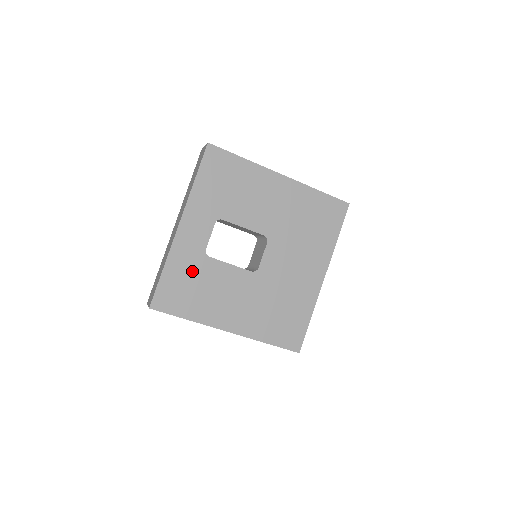
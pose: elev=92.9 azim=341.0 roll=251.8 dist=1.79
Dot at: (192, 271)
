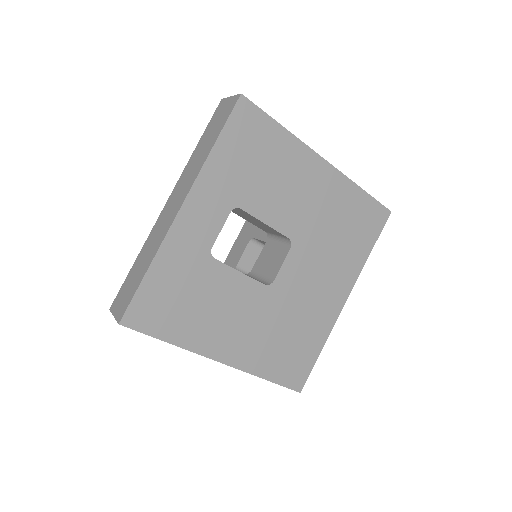
Dot at: (188, 276)
